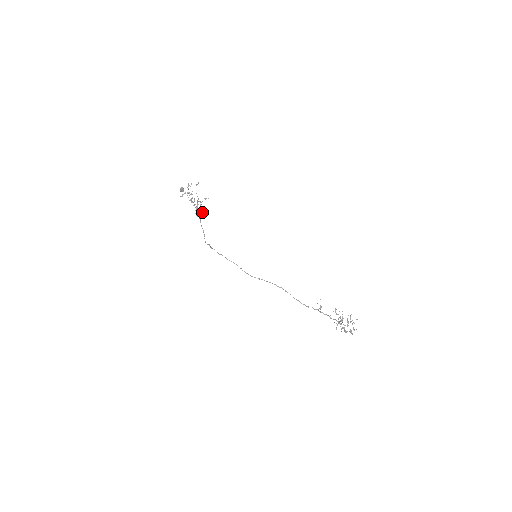
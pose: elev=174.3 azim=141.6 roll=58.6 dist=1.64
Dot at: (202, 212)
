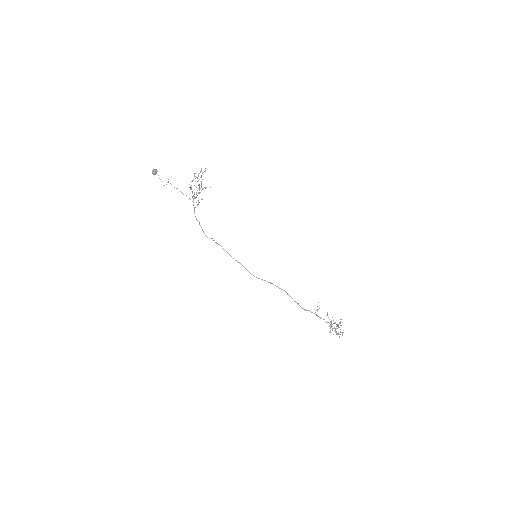
Dot at: (199, 202)
